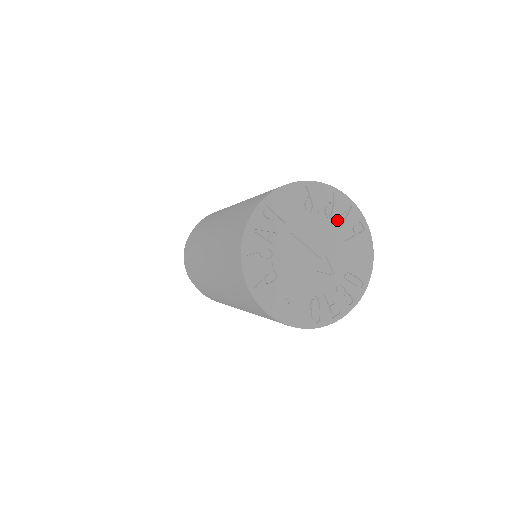
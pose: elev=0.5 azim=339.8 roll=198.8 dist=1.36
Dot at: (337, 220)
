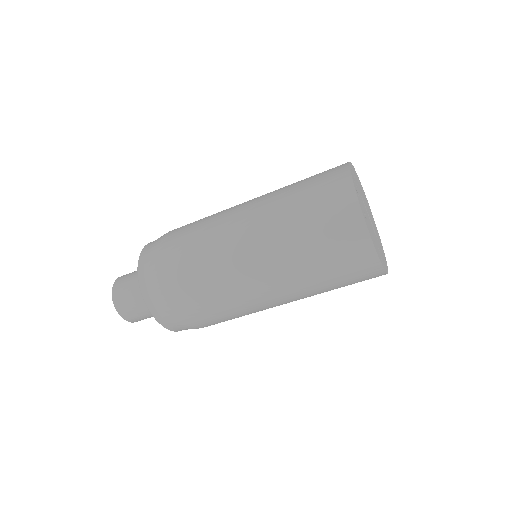
Dot at: (368, 206)
